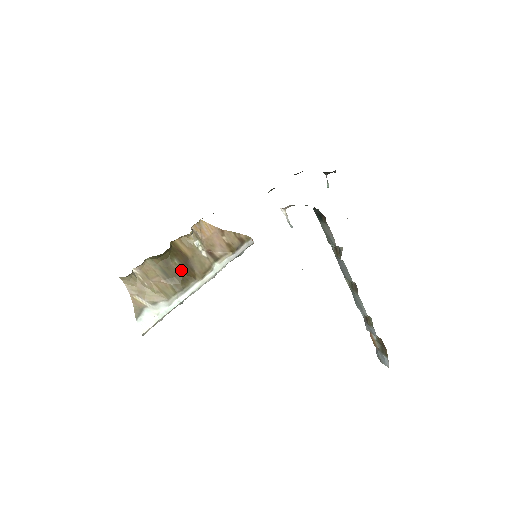
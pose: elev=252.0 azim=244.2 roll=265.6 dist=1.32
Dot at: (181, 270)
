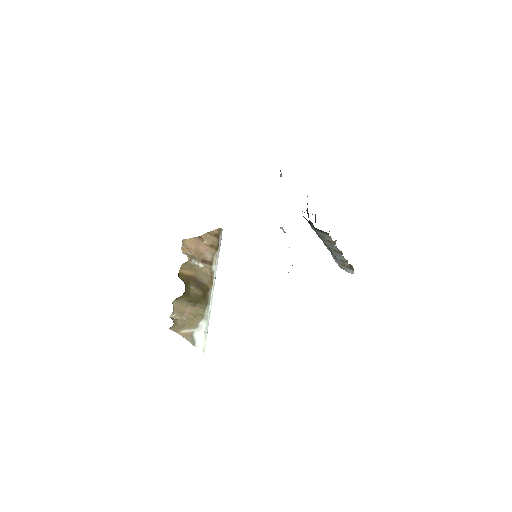
Dot at: (199, 291)
